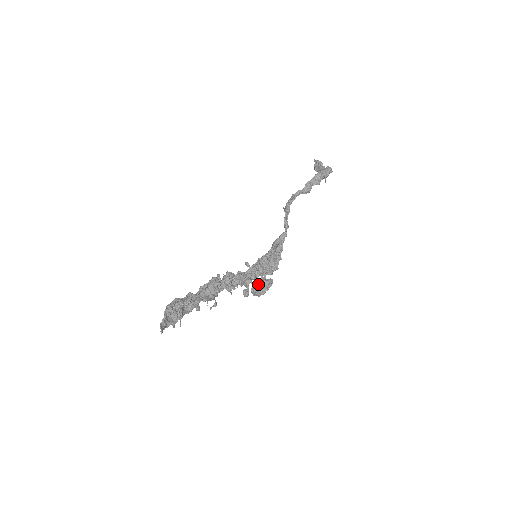
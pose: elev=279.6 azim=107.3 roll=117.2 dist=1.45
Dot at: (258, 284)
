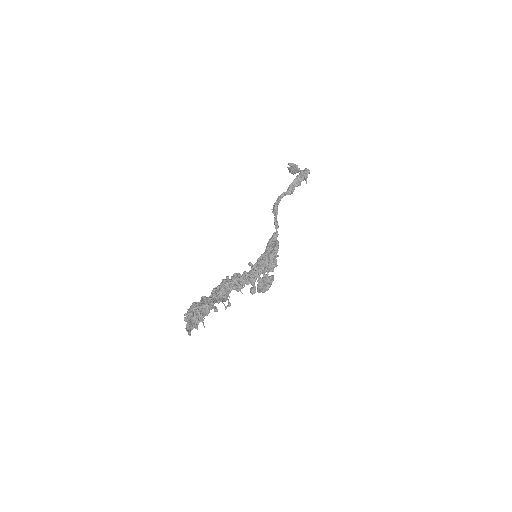
Dot at: (263, 281)
